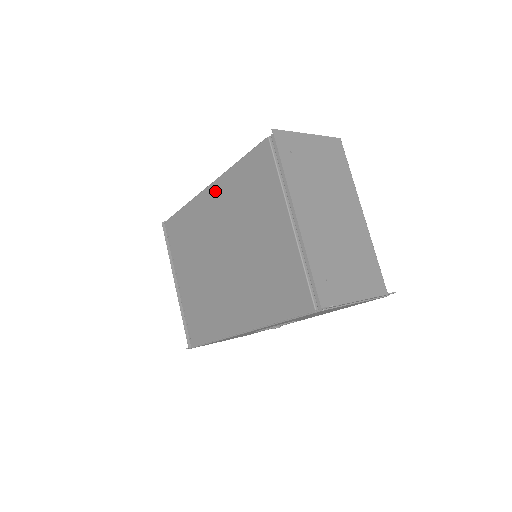
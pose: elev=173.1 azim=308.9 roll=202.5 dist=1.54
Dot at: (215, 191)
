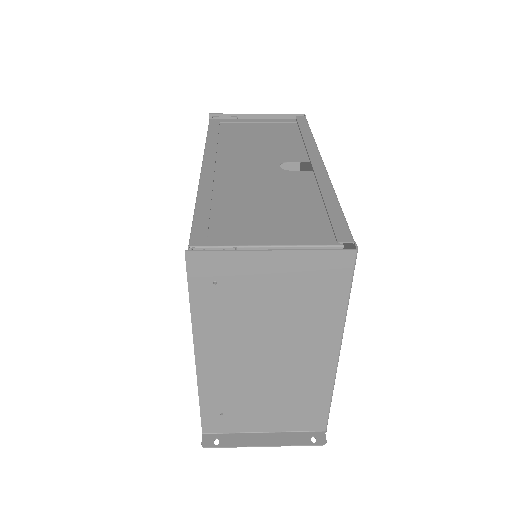
Dot at: occluded
